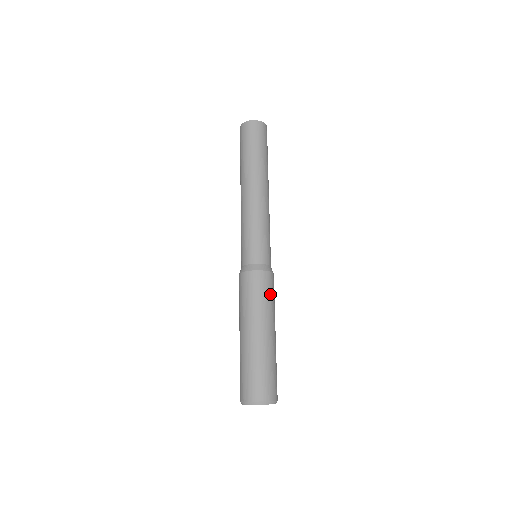
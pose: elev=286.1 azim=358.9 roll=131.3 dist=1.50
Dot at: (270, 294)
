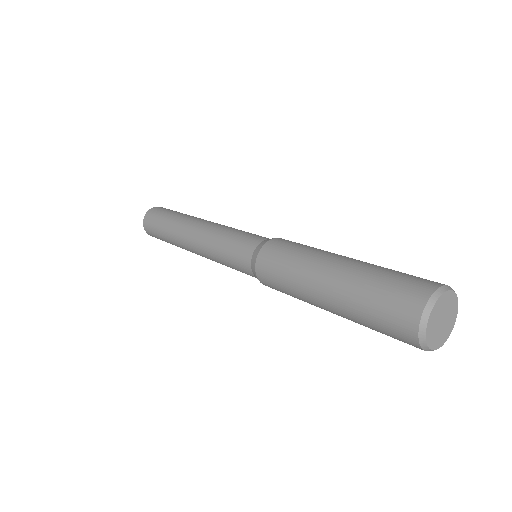
Dot at: occluded
